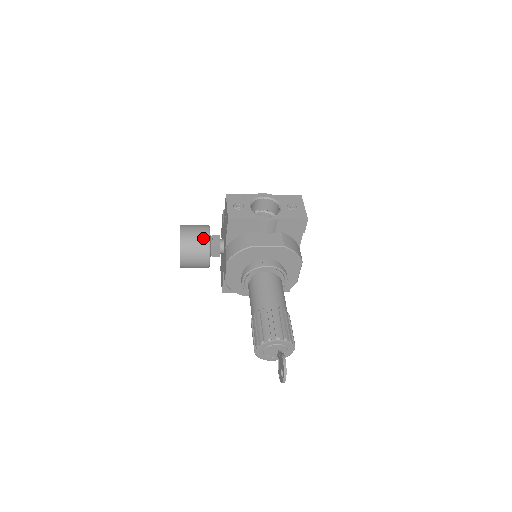
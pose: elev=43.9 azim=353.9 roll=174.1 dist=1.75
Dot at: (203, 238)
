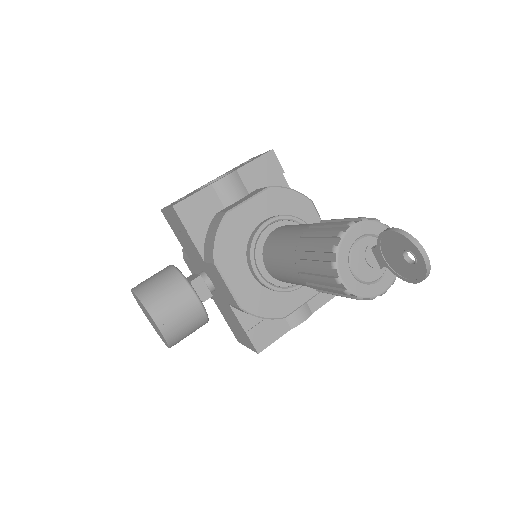
Dot at: (167, 273)
